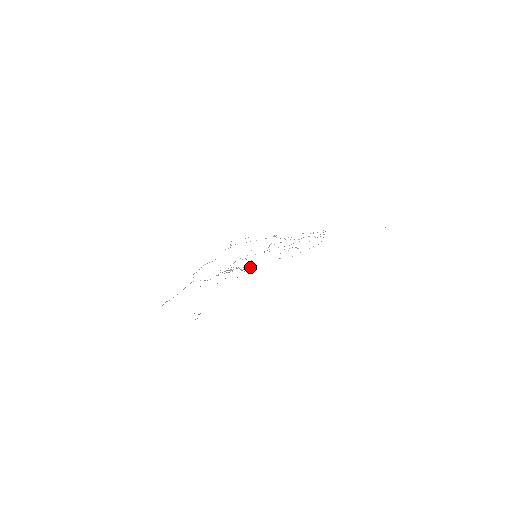
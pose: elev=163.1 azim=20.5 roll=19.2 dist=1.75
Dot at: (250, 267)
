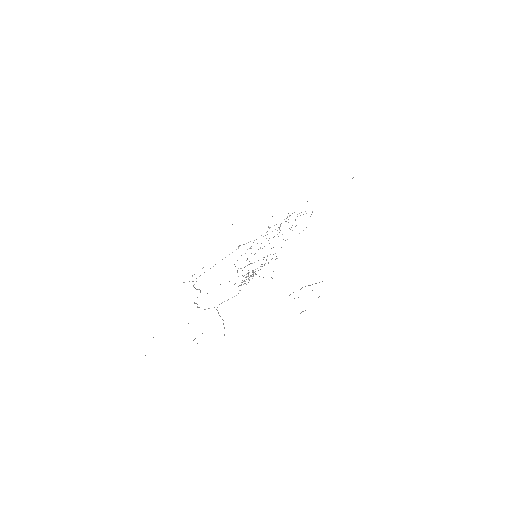
Dot at: occluded
